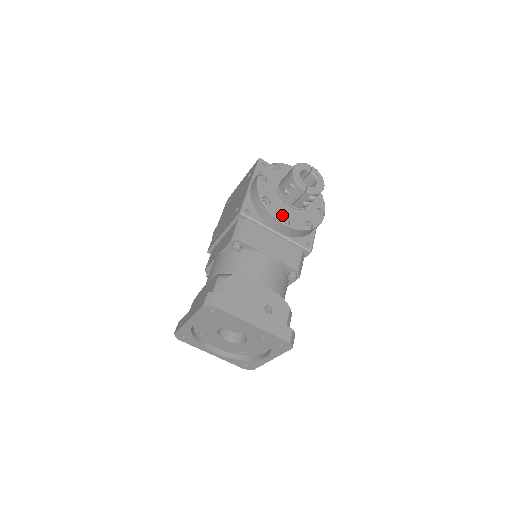
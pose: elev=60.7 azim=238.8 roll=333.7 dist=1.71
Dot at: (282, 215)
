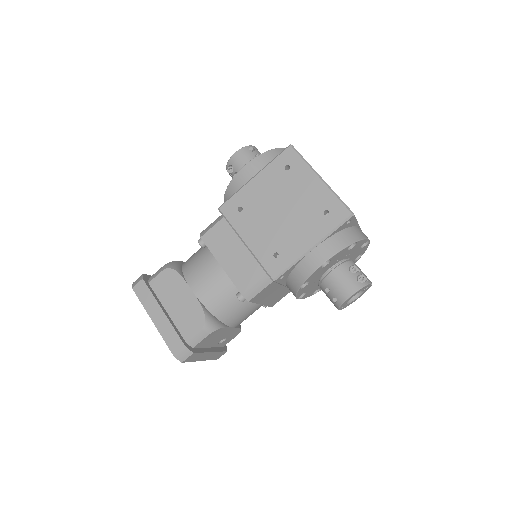
Dot at: occluded
